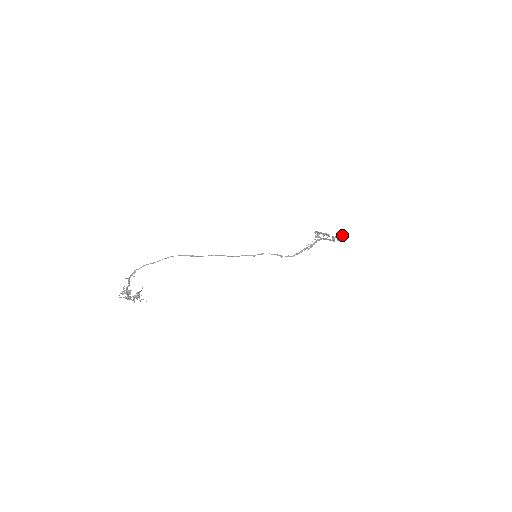
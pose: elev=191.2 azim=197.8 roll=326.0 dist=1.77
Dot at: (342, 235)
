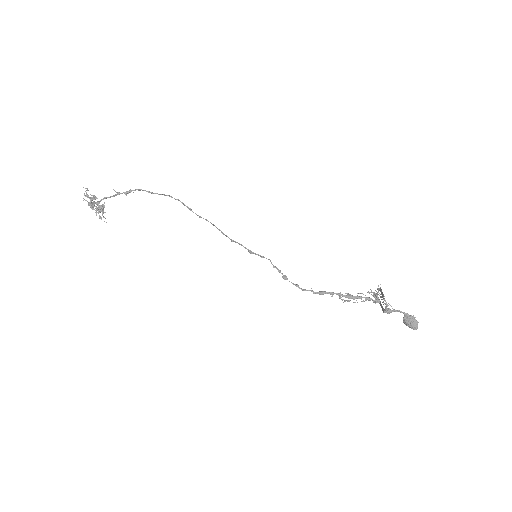
Dot at: (413, 316)
